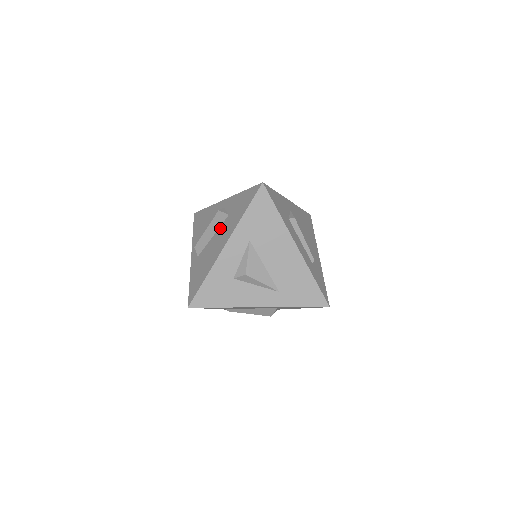
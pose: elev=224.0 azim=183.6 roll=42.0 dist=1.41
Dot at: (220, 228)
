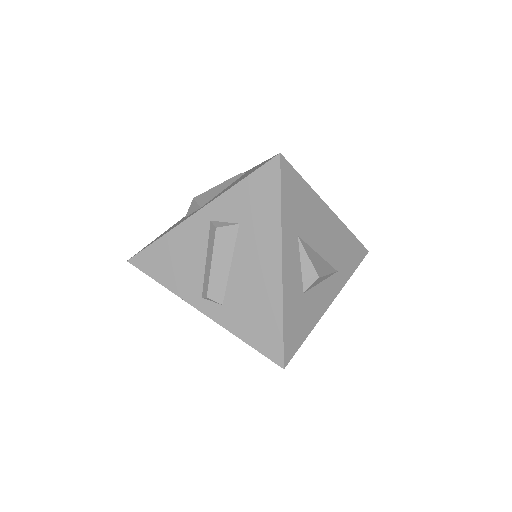
Dot at: (238, 248)
